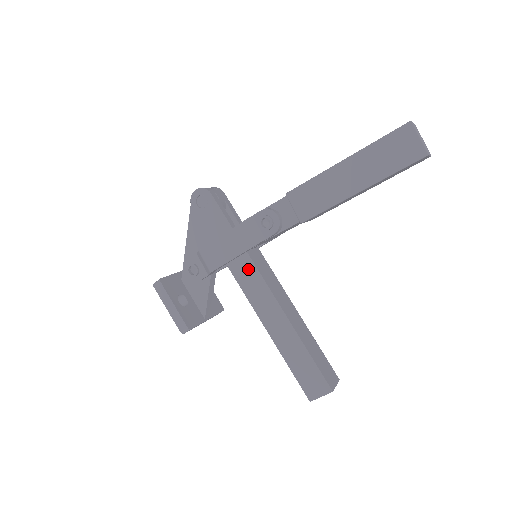
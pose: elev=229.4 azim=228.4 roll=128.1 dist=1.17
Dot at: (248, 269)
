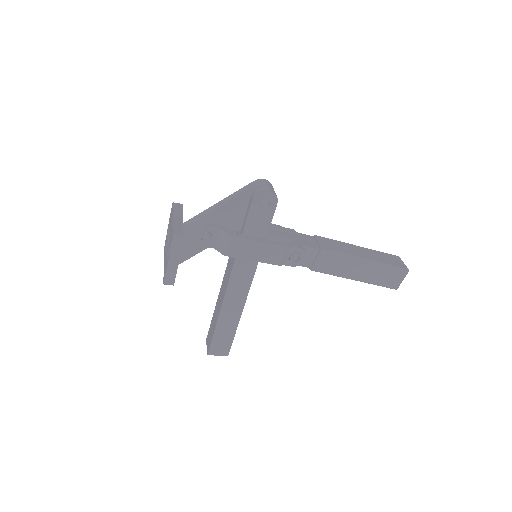
Dot at: (249, 267)
